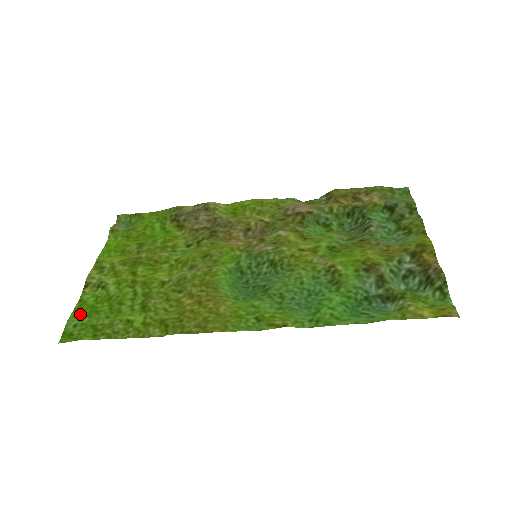
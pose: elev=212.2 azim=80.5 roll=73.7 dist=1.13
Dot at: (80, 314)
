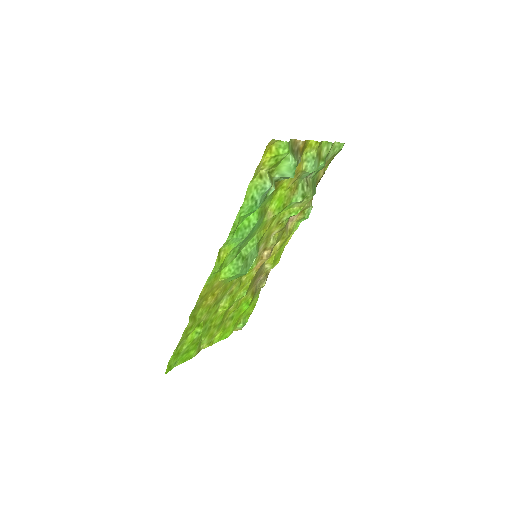
Dot at: (182, 359)
